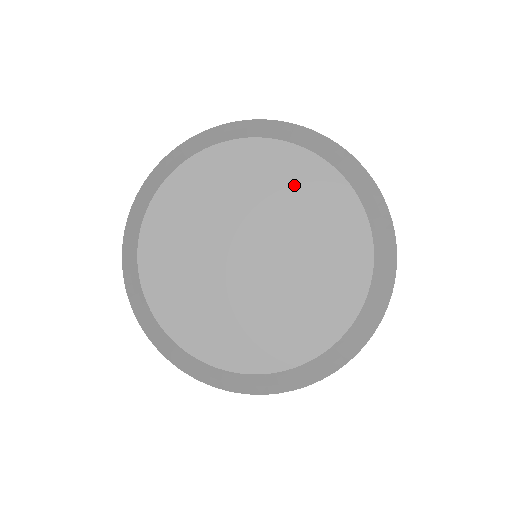
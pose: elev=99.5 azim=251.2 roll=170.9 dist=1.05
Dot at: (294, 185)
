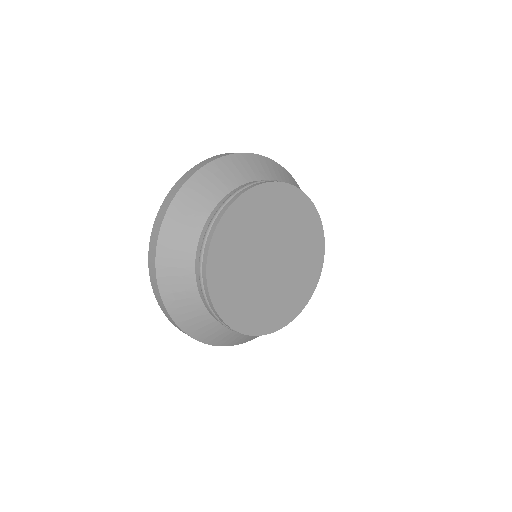
Dot at: (307, 236)
